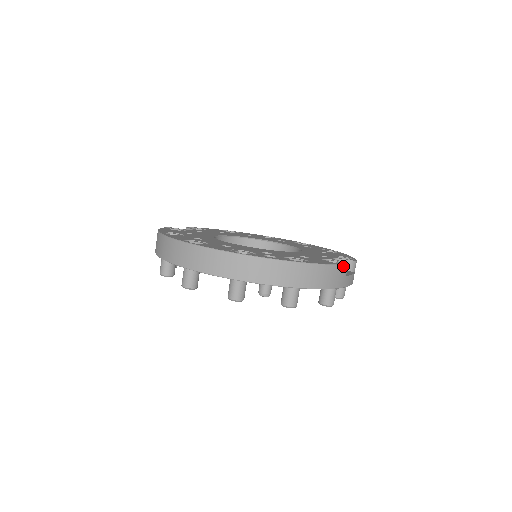
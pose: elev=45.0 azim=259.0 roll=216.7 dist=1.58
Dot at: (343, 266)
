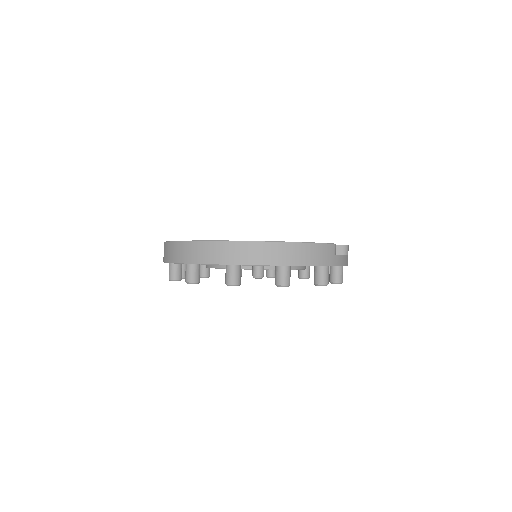
Dot at: (330, 245)
